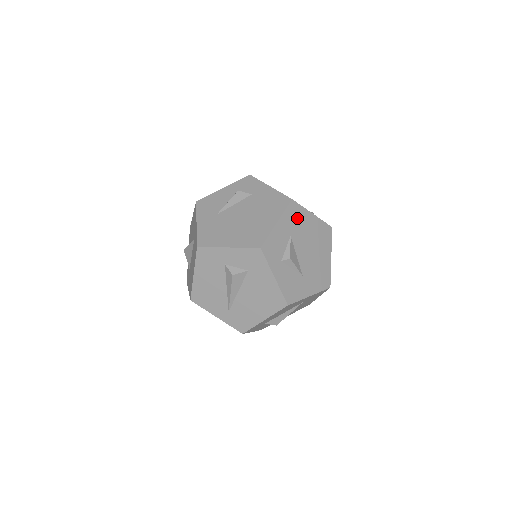
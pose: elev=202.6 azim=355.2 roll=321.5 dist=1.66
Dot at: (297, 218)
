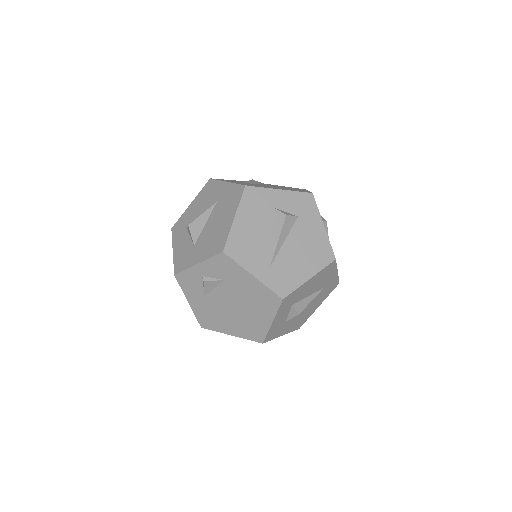
Dot at: occluded
